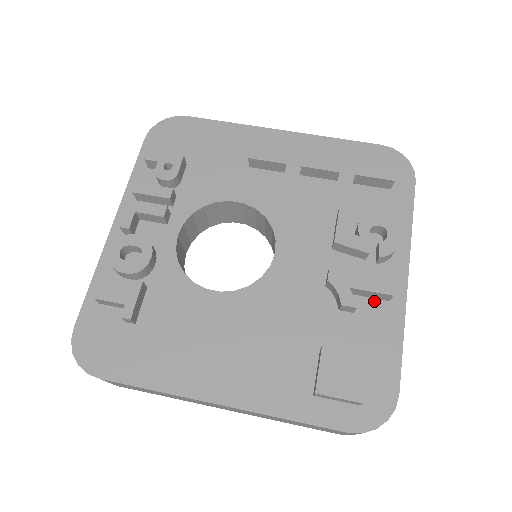
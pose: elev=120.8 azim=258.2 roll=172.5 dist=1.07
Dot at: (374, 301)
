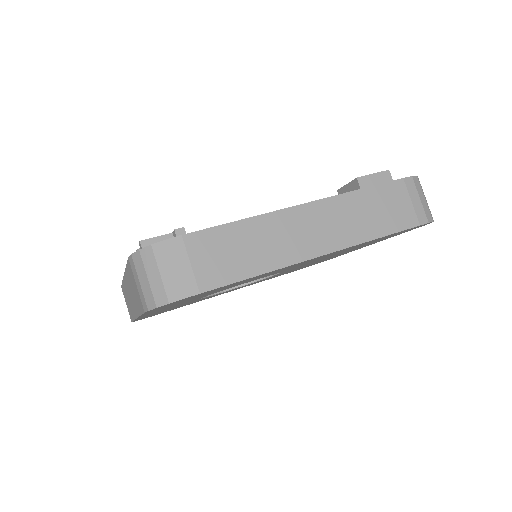
Dot at: occluded
